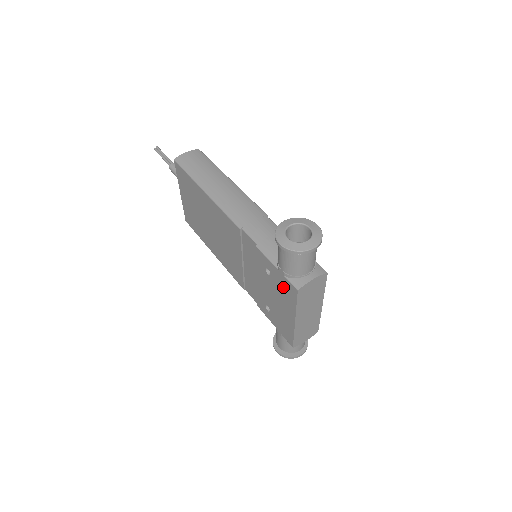
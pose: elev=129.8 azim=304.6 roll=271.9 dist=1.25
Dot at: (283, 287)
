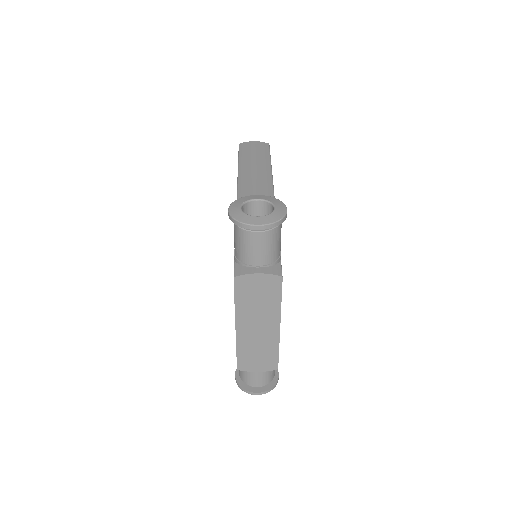
Dot at: occluded
